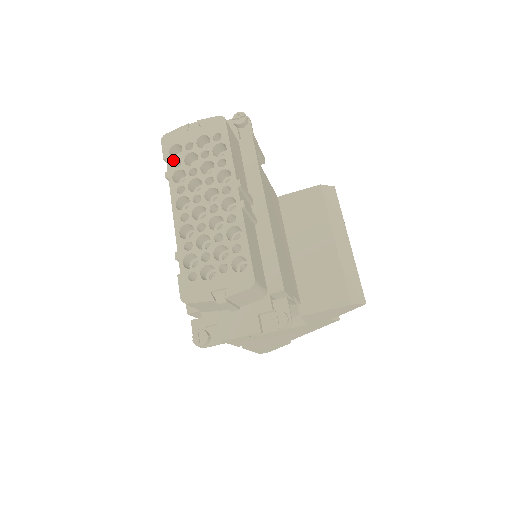
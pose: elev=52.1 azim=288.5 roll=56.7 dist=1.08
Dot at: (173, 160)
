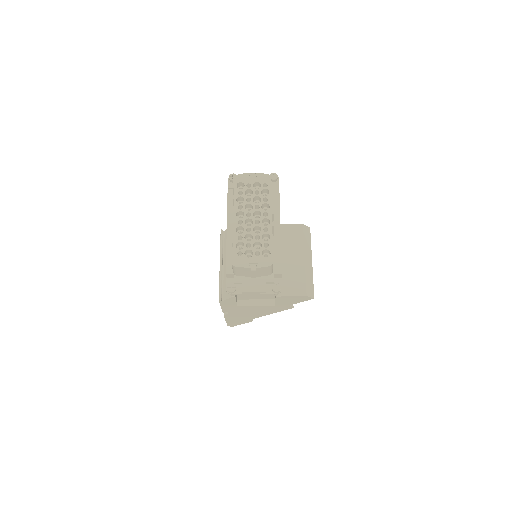
Dot at: (238, 190)
